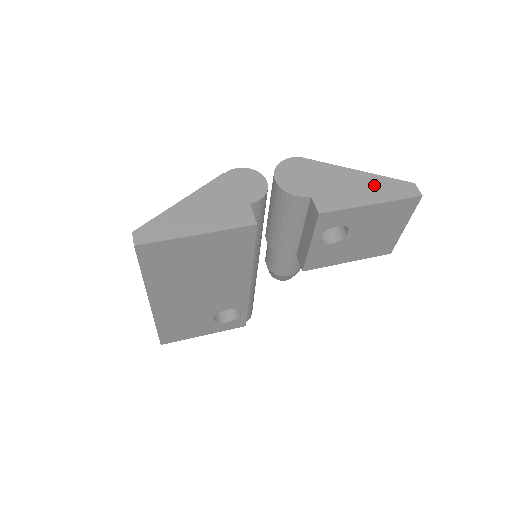
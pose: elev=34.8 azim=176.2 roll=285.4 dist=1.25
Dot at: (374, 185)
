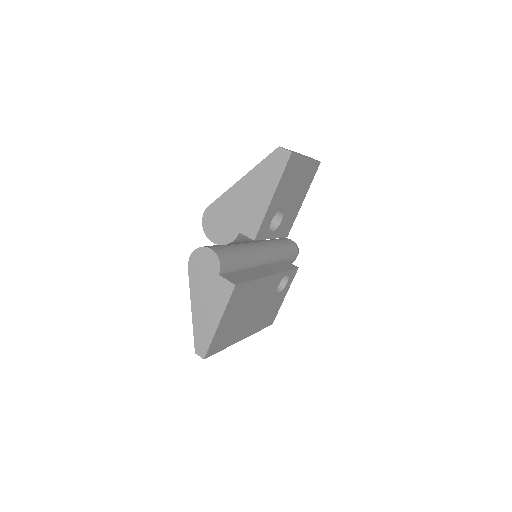
Dot at: (260, 179)
